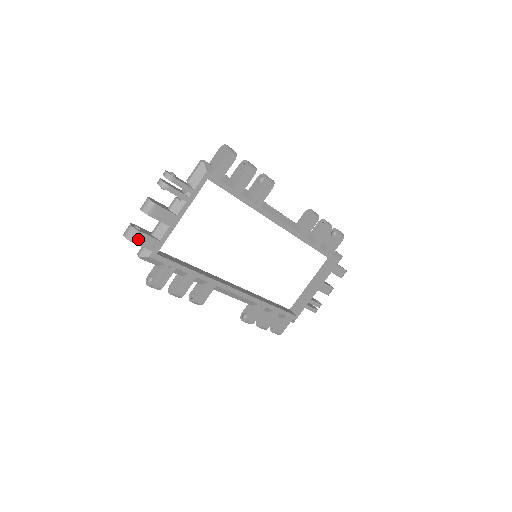
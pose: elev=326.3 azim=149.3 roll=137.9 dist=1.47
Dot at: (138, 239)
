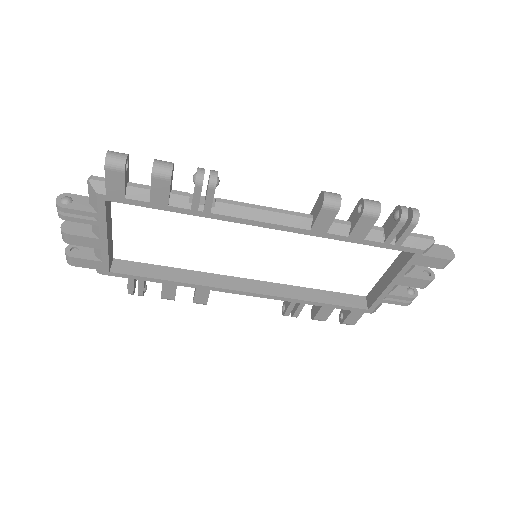
Dot at: (77, 263)
